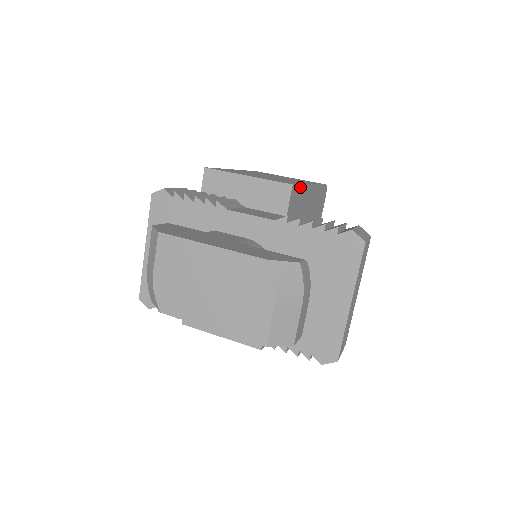
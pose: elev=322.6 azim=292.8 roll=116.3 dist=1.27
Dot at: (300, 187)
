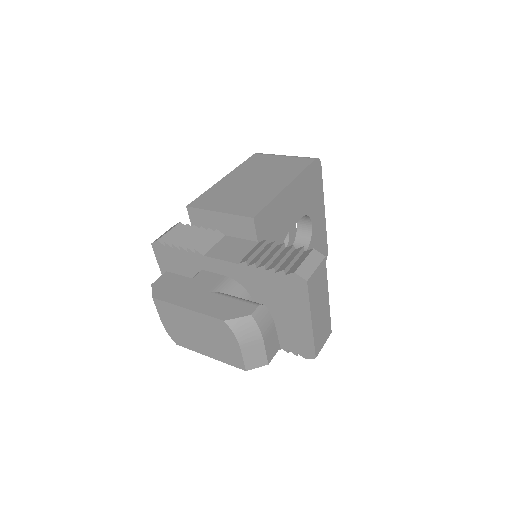
Dot at: (268, 206)
